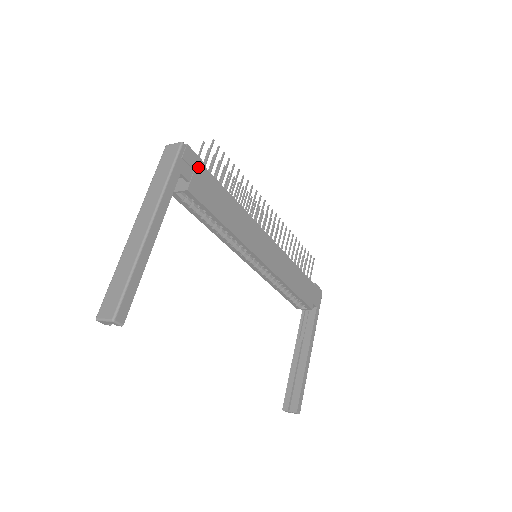
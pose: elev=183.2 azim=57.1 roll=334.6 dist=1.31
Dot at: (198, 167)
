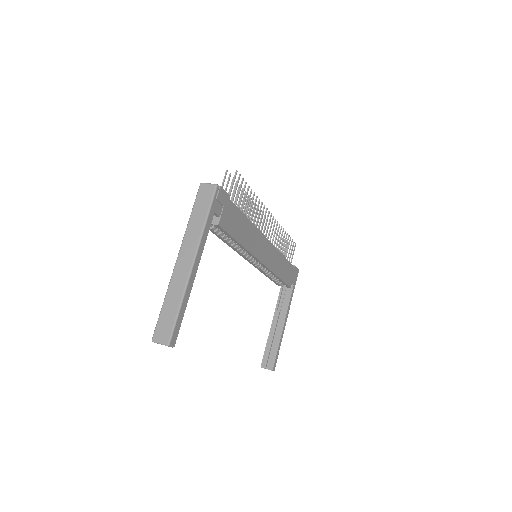
Dot at: (226, 202)
